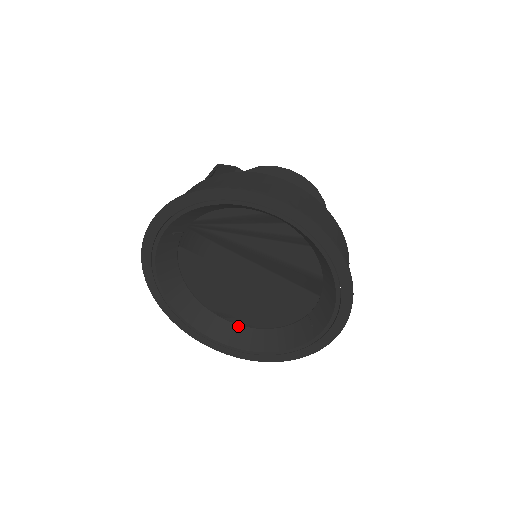
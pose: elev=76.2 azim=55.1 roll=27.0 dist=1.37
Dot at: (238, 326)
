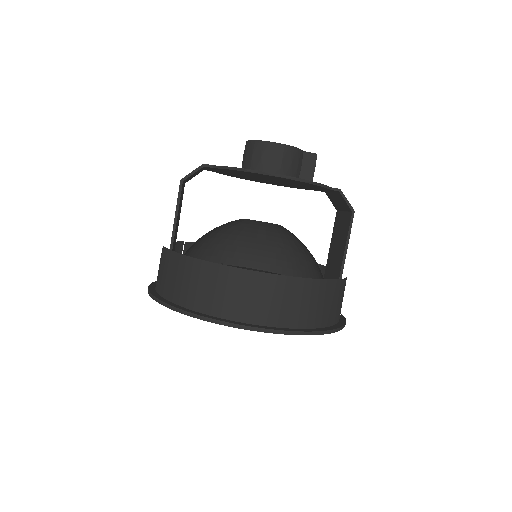
Dot at: occluded
